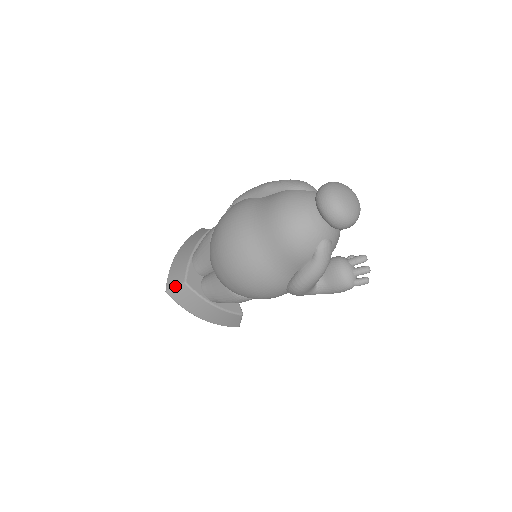
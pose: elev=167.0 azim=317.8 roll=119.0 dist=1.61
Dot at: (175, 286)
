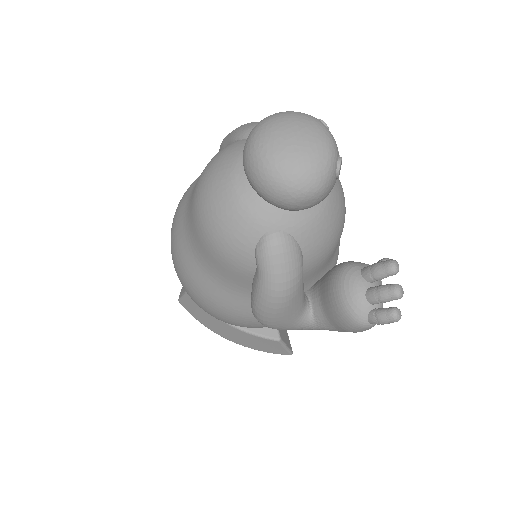
Dot at: (182, 294)
